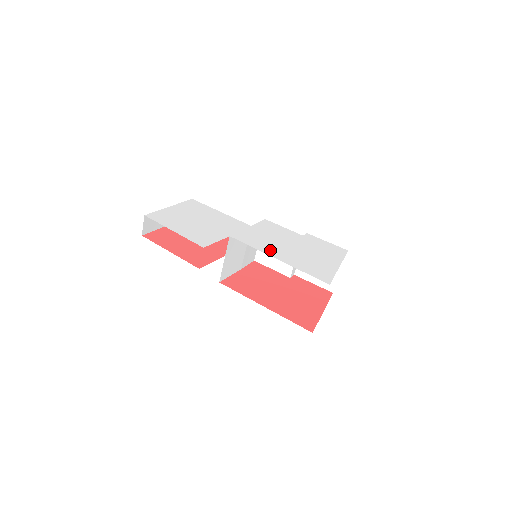
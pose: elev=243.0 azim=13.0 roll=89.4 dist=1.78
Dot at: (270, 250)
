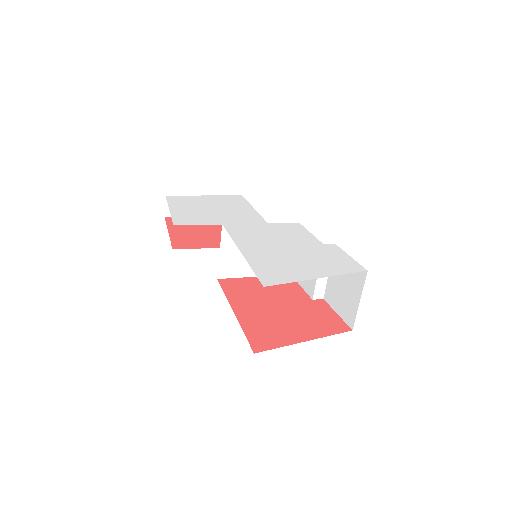
Dot at: (247, 243)
